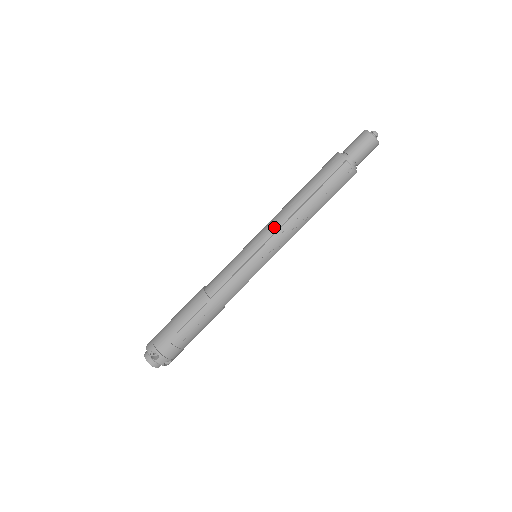
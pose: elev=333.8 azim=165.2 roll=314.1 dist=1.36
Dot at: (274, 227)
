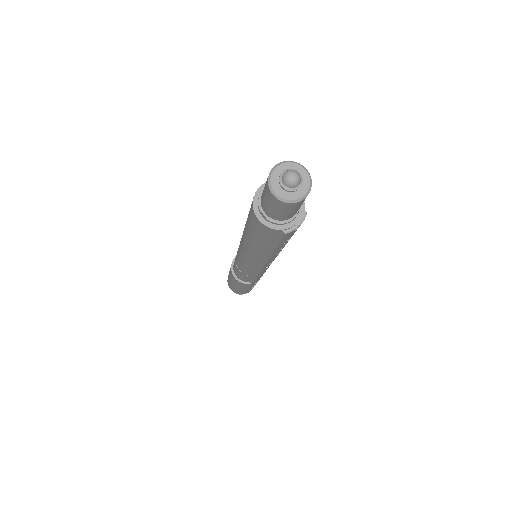
Dot at: (255, 263)
